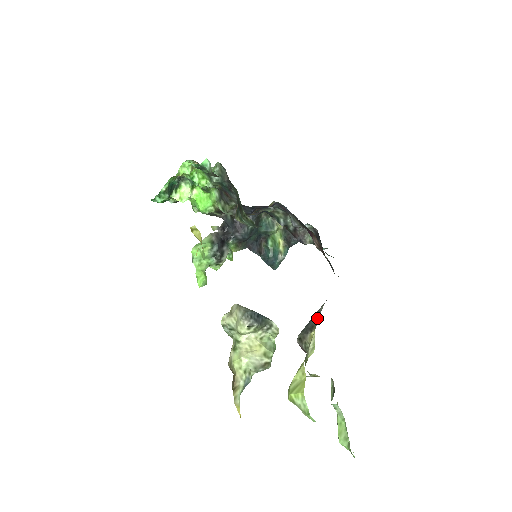
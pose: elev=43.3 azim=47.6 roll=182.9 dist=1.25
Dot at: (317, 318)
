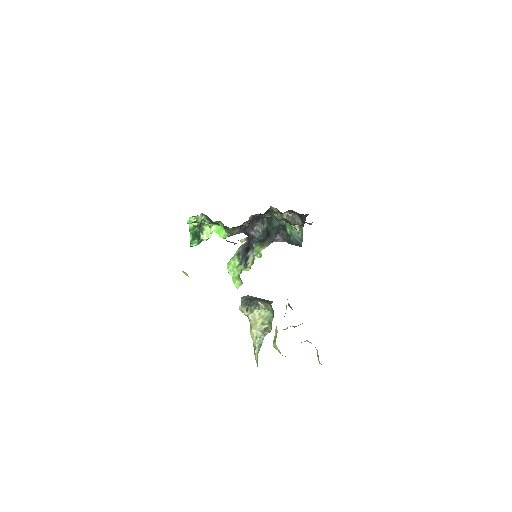
Dot at: occluded
